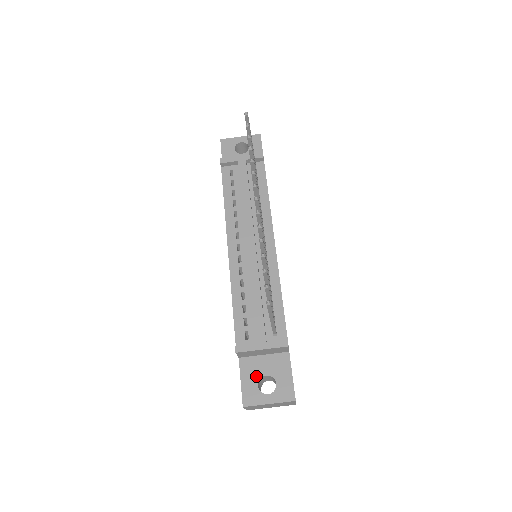
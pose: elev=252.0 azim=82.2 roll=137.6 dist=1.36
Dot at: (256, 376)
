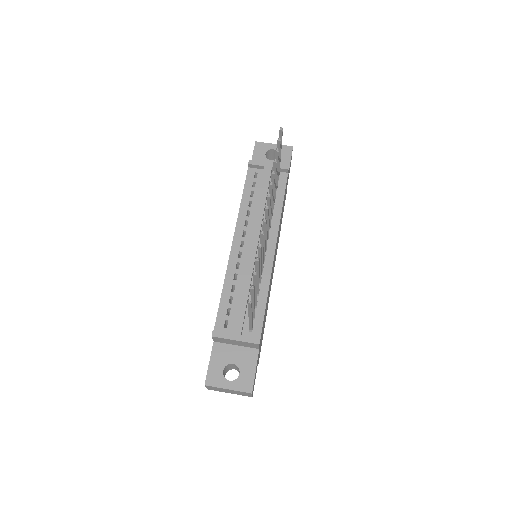
Dot at: (224, 362)
